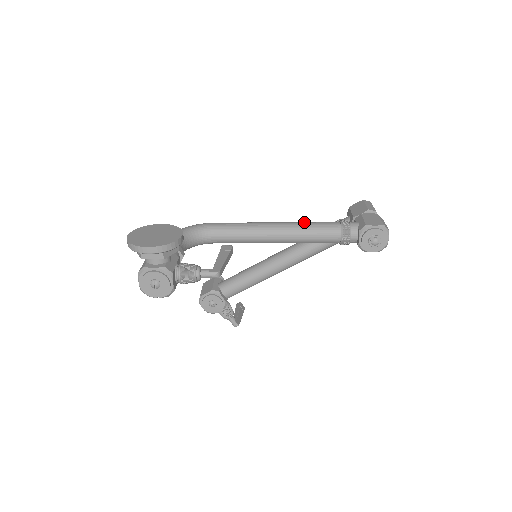
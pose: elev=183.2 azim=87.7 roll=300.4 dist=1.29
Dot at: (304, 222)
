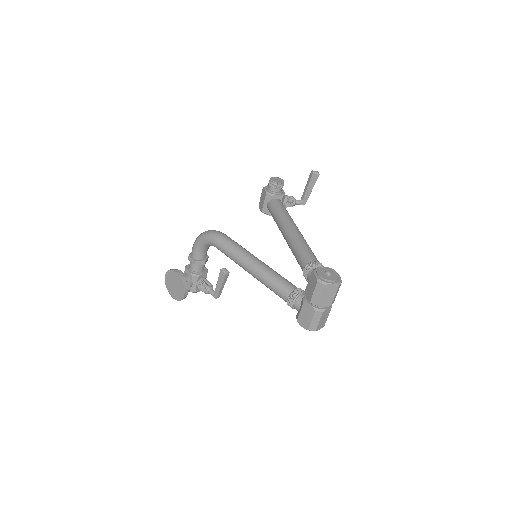
Dot at: (265, 281)
